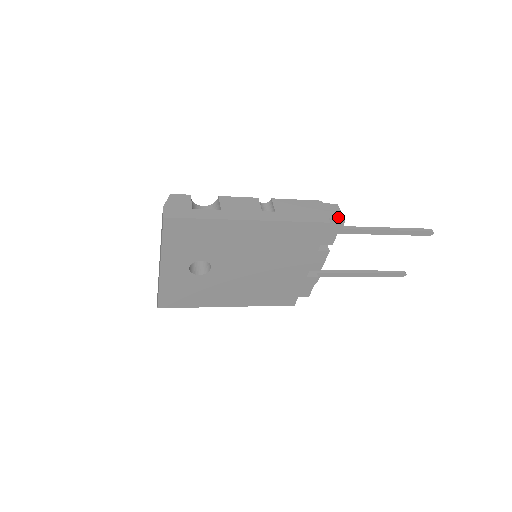
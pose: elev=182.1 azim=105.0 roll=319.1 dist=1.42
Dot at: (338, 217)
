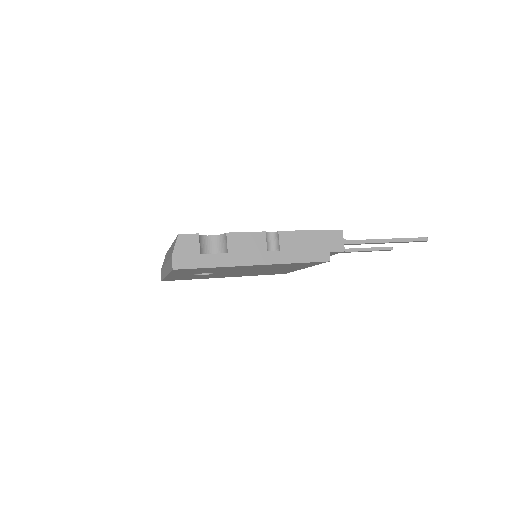
Dot at: (339, 249)
